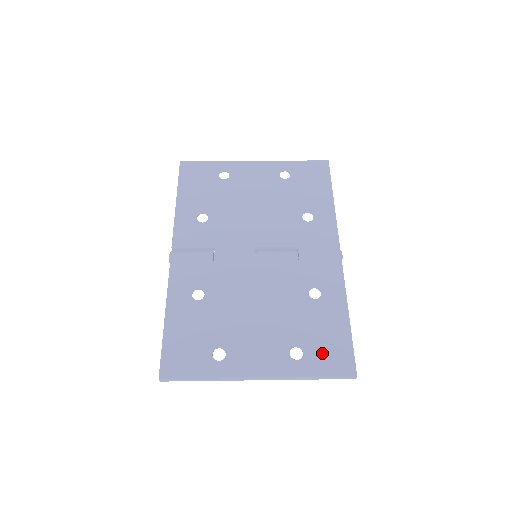
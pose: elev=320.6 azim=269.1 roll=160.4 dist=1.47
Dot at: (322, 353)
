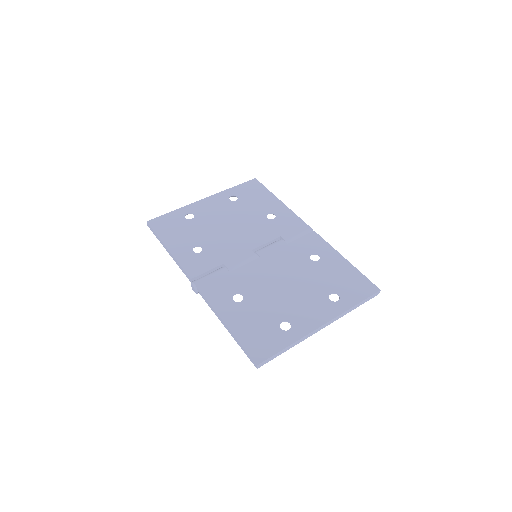
Dot at: (349, 289)
